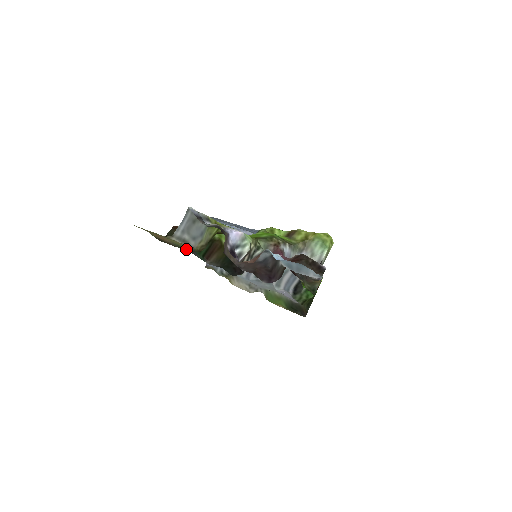
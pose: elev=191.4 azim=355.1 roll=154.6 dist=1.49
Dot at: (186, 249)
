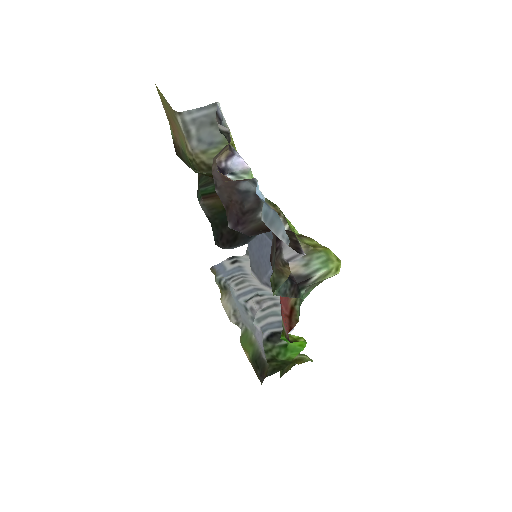
Dot at: (186, 152)
